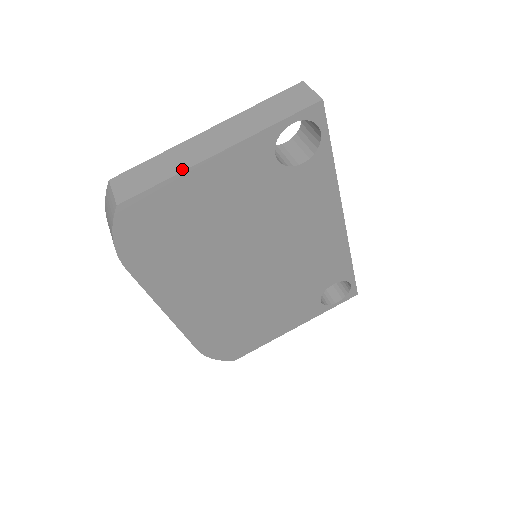
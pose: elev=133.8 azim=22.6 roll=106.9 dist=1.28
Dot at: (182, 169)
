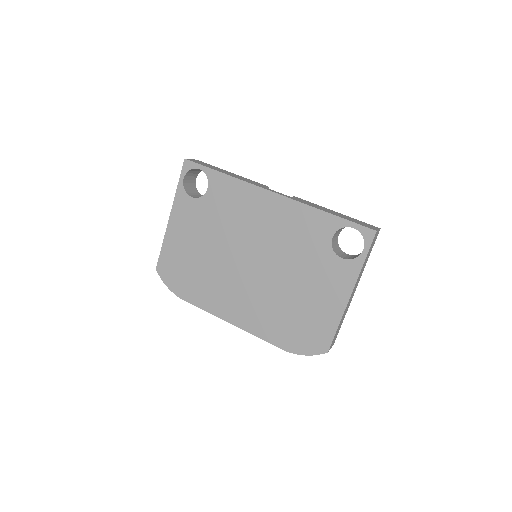
Dot at: (165, 235)
